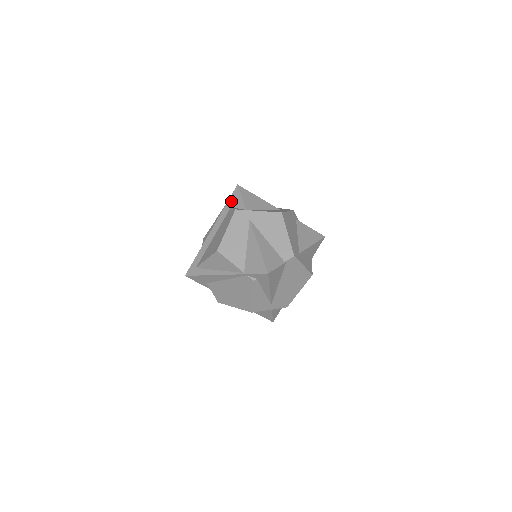
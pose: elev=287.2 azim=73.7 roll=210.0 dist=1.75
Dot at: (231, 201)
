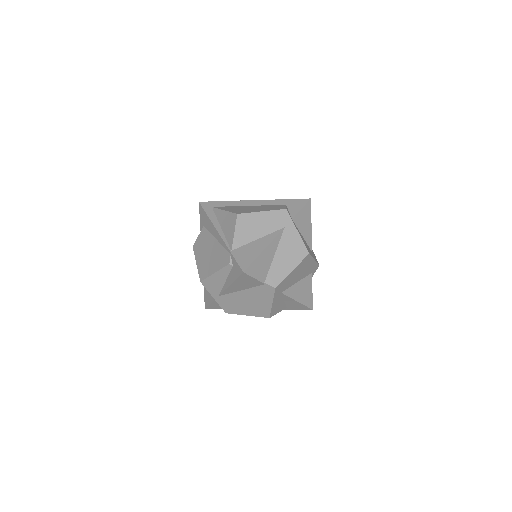
Dot at: (292, 202)
